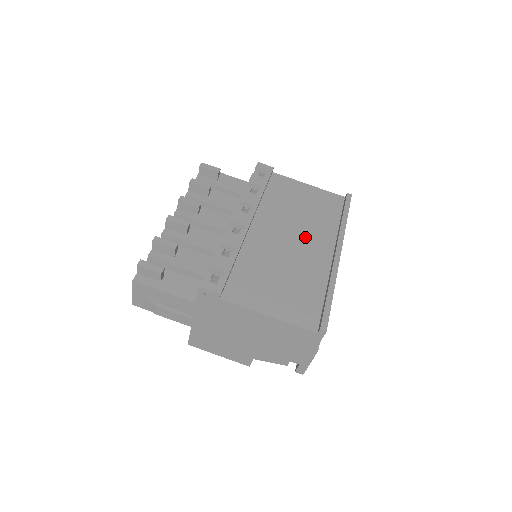
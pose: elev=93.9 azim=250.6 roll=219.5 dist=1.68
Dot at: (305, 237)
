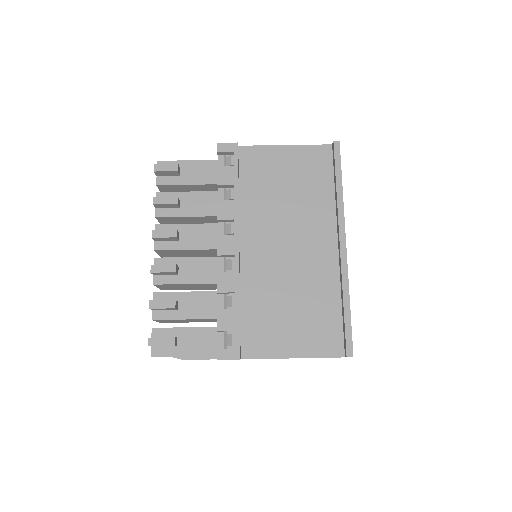
Dot at: (302, 234)
